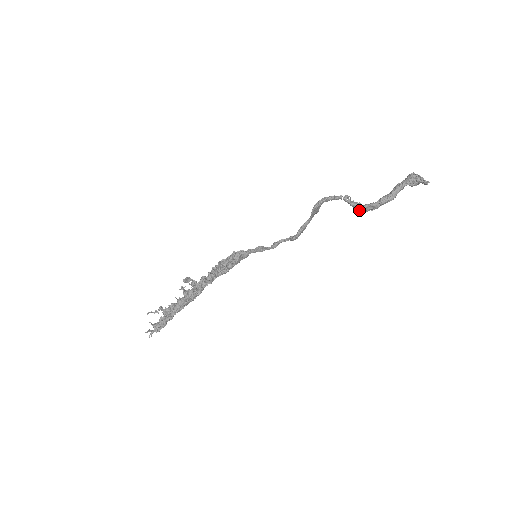
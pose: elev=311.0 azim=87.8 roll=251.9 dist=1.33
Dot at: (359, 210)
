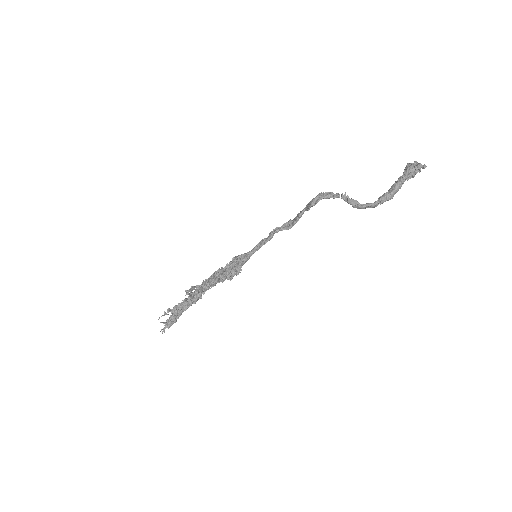
Dot at: (357, 207)
